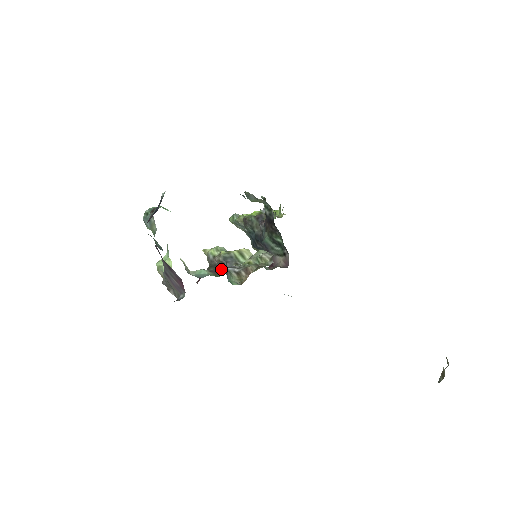
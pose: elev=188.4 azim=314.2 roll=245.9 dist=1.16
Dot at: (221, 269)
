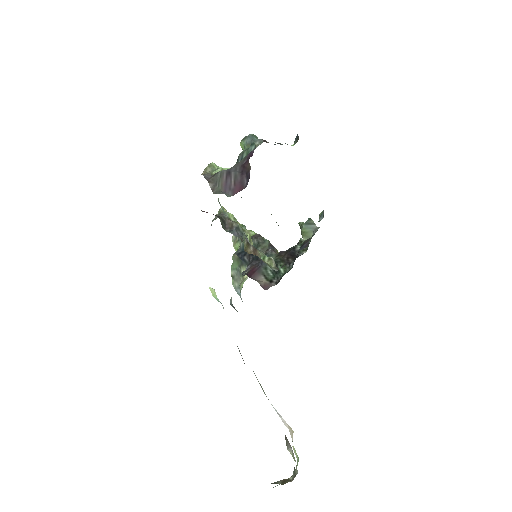
Dot at: (225, 229)
